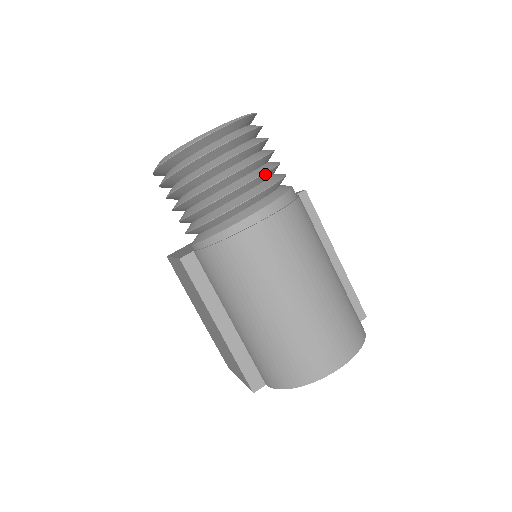
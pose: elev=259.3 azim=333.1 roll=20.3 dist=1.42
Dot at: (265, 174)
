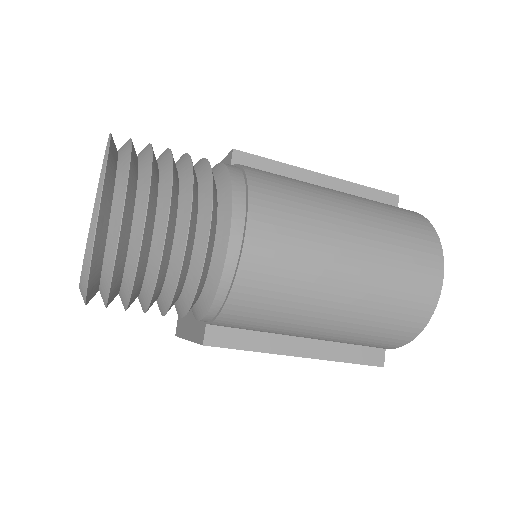
Dot at: (193, 187)
